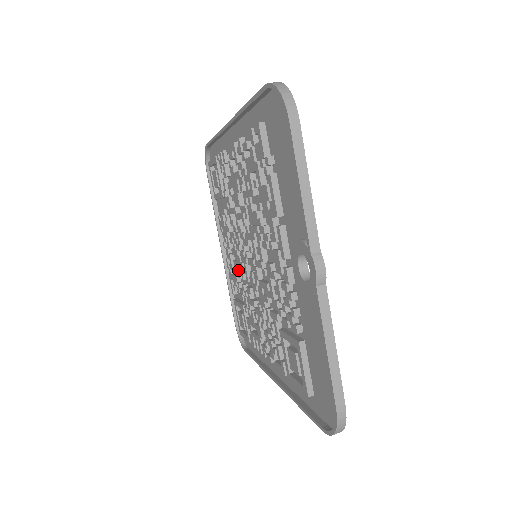
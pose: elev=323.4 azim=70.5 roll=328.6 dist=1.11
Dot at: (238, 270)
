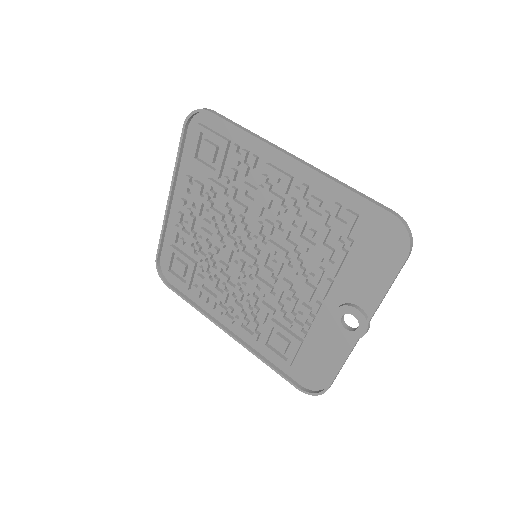
Dot at: (206, 240)
